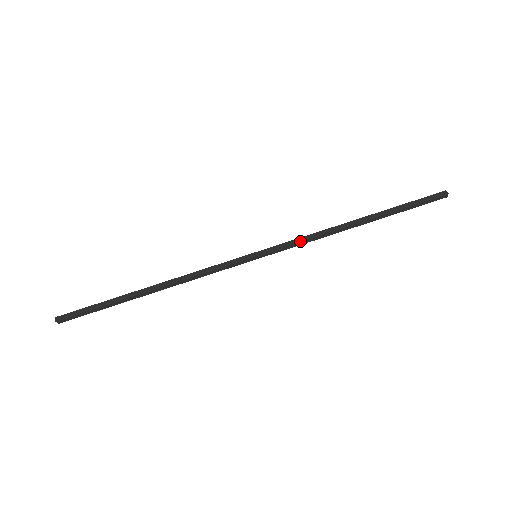
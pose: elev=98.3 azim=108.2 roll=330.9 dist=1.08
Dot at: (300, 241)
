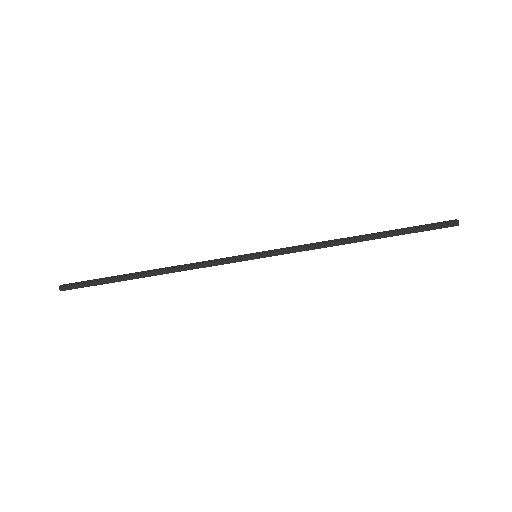
Dot at: (301, 251)
